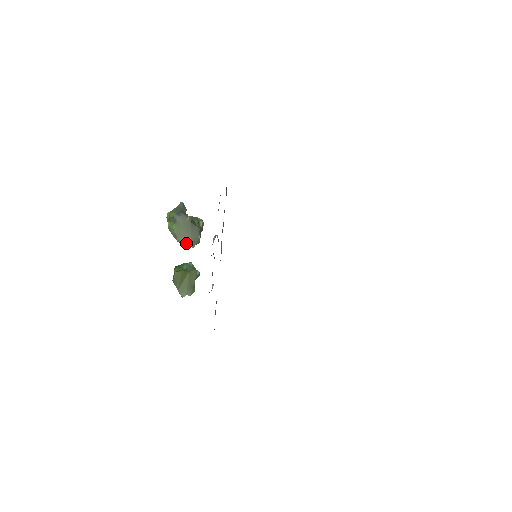
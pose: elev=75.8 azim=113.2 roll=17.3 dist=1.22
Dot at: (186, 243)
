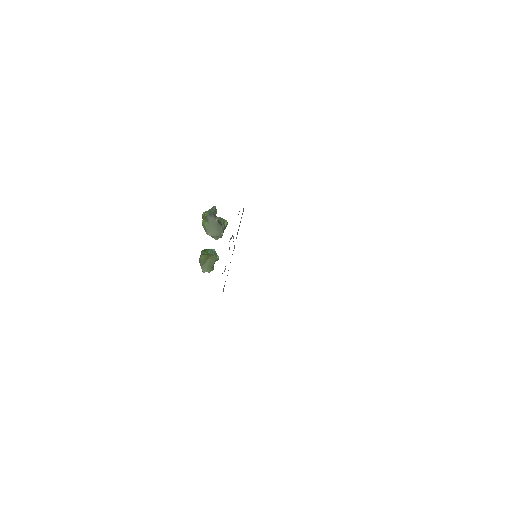
Dot at: (212, 236)
